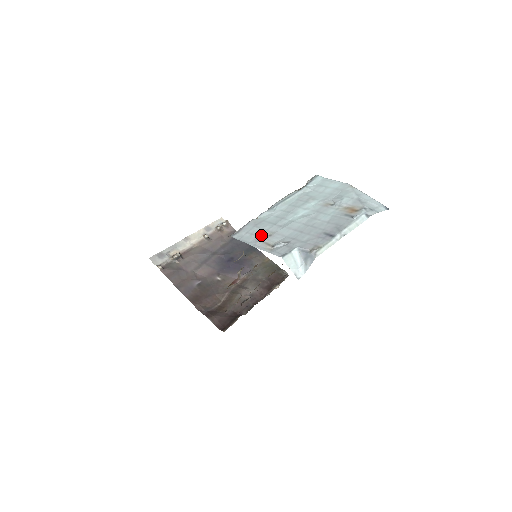
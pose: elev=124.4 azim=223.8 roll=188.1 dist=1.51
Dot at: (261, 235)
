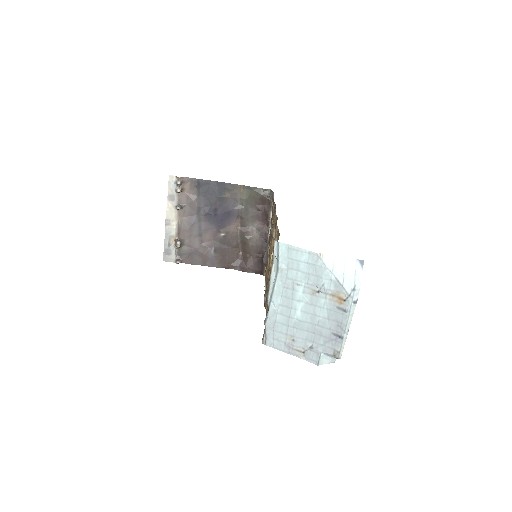
Dot at: (286, 341)
